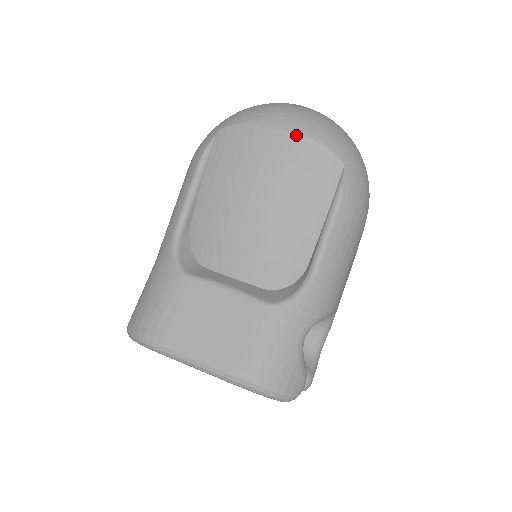
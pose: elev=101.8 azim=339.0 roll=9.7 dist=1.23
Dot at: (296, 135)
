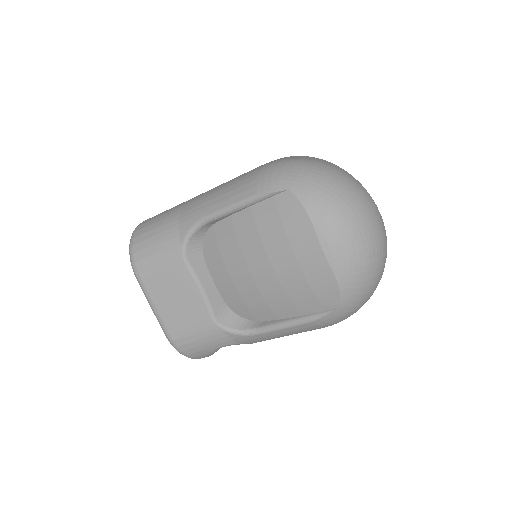
Dot at: (328, 264)
